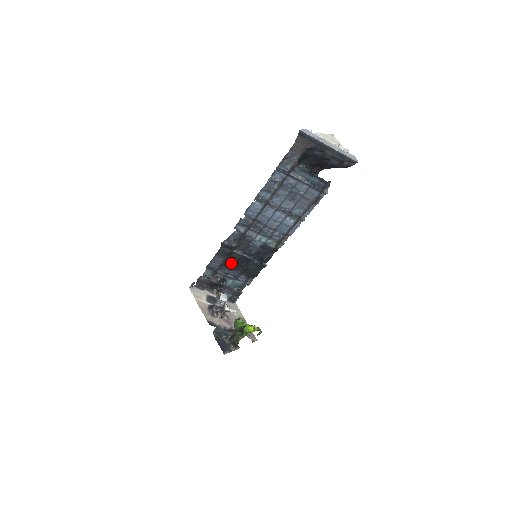
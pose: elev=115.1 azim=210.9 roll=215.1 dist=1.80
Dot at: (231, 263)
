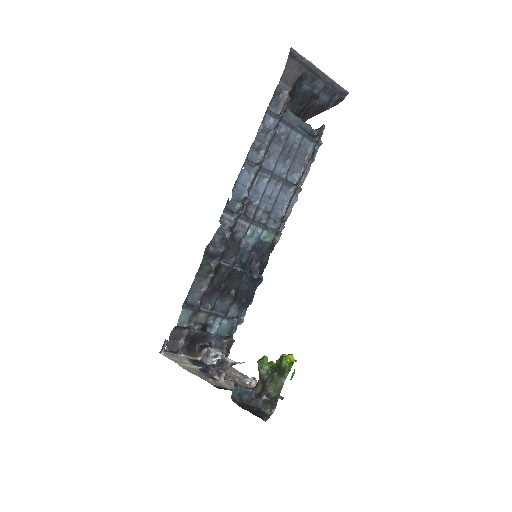
Dot at: (218, 287)
